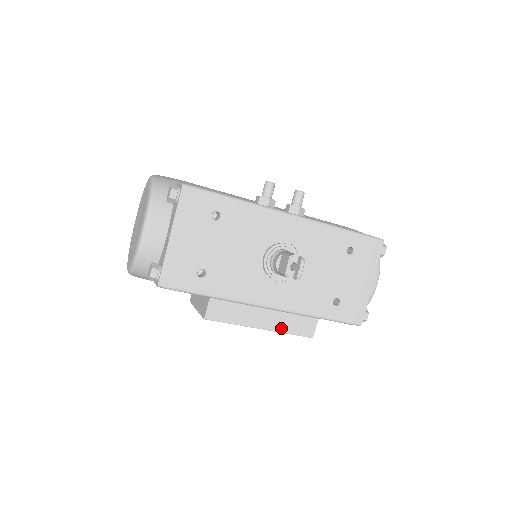
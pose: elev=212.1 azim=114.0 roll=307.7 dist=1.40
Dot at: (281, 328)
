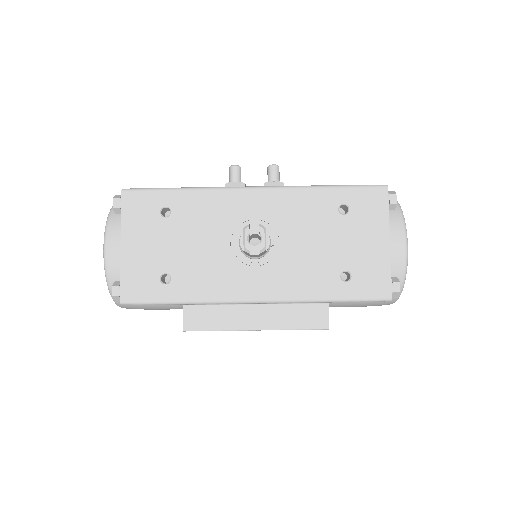
Dot at: (282, 324)
